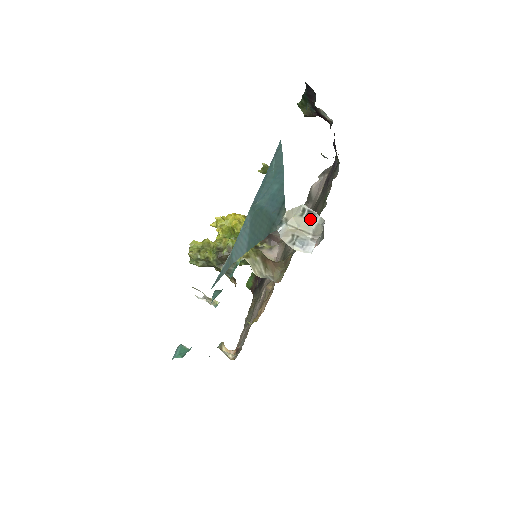
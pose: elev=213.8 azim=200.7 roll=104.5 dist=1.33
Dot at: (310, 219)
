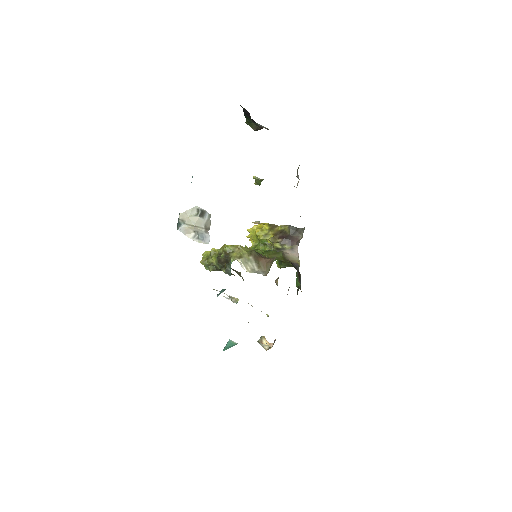
Dot at: (202, 216)
